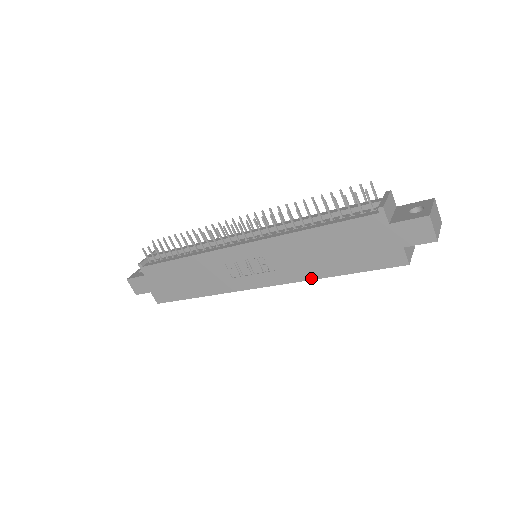
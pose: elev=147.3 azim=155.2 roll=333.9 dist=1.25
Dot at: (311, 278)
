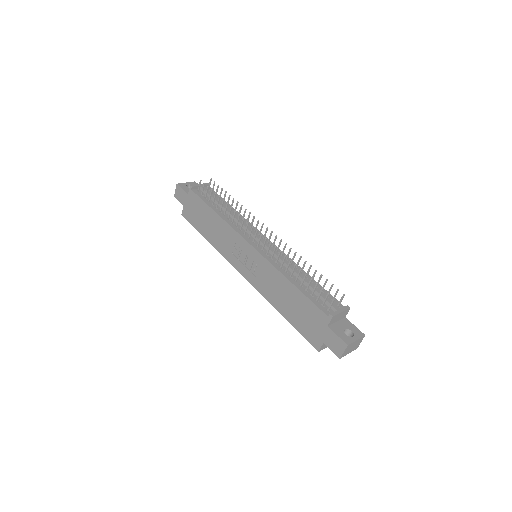
Dot at: (270, 302)
